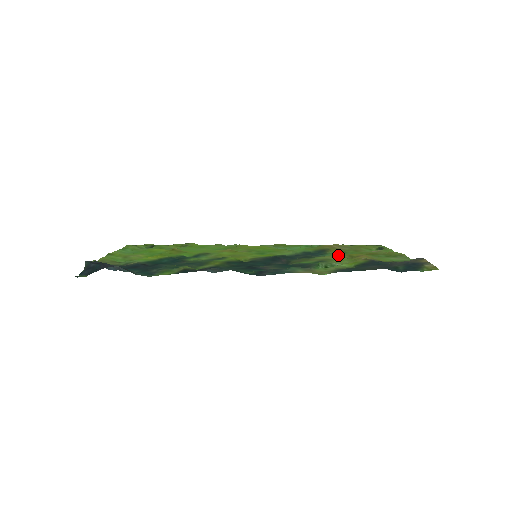
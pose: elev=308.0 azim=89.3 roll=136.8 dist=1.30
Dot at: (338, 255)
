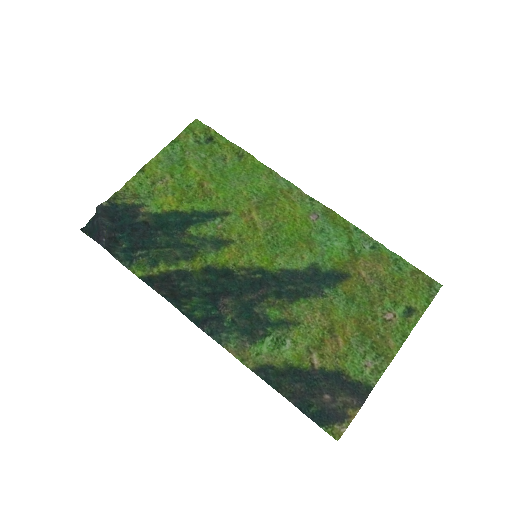
Dot at: (324, 314)
